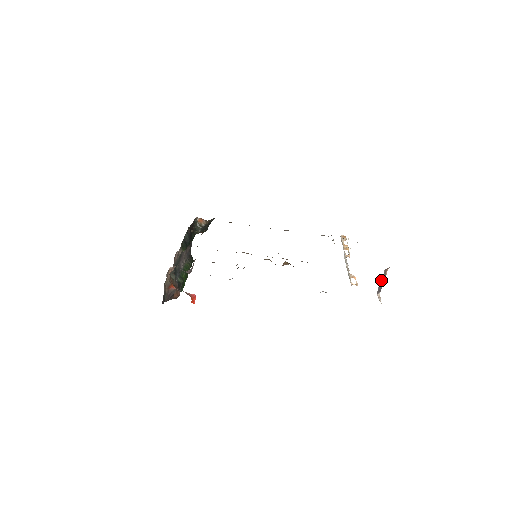
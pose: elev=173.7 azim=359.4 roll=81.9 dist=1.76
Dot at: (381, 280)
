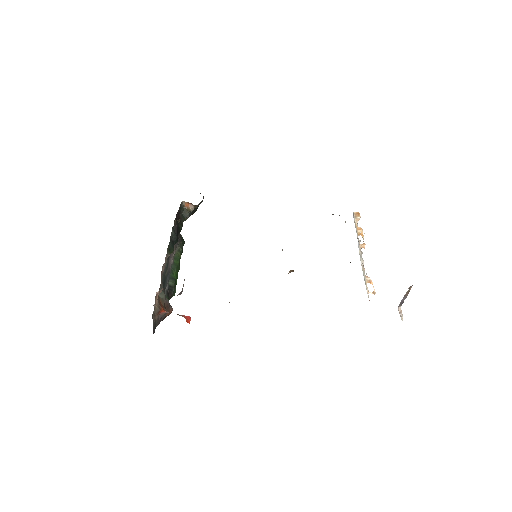
Dot at: (404, 296)
